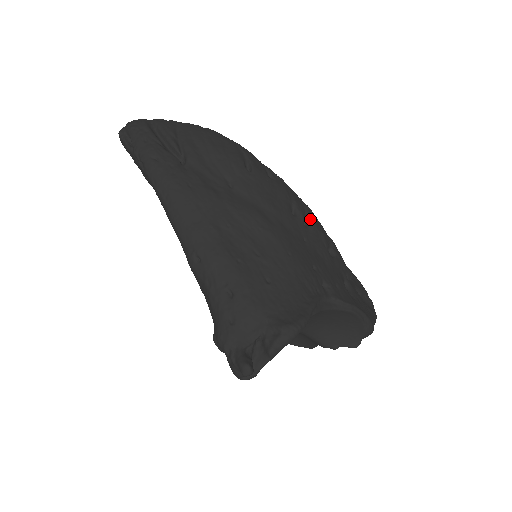
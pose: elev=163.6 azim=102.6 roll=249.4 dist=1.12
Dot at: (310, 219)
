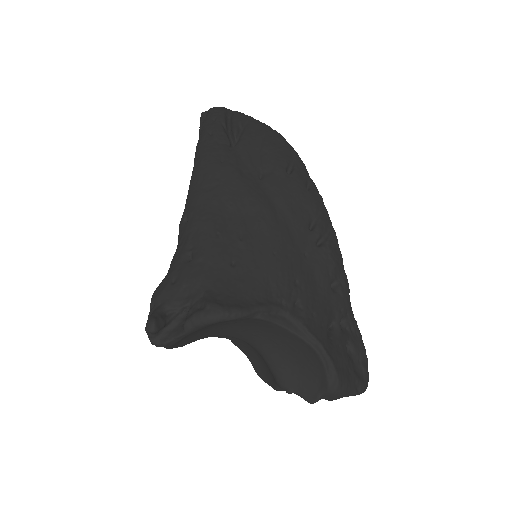
Dot at: (327, 241)
